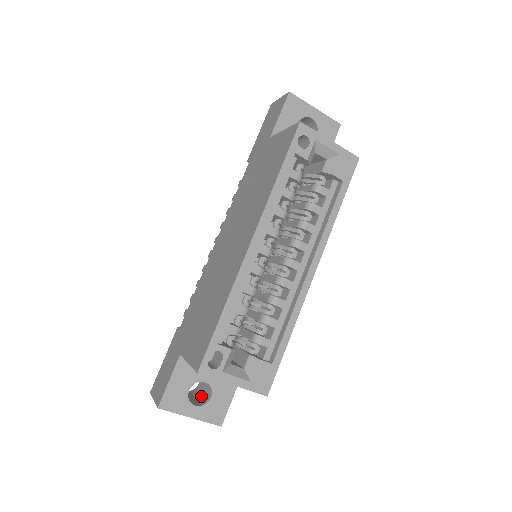
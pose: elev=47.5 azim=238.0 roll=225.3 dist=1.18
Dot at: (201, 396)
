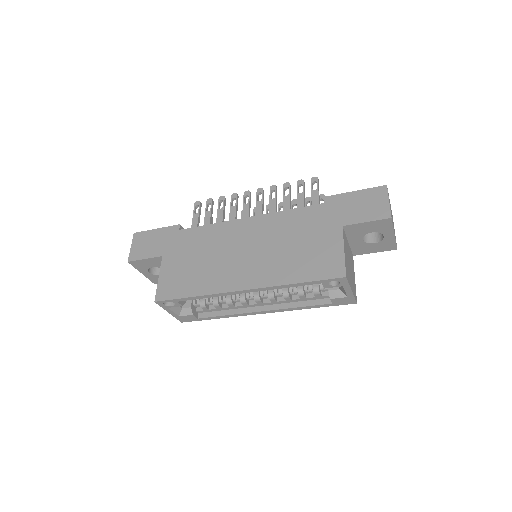
Dot at: occluded
